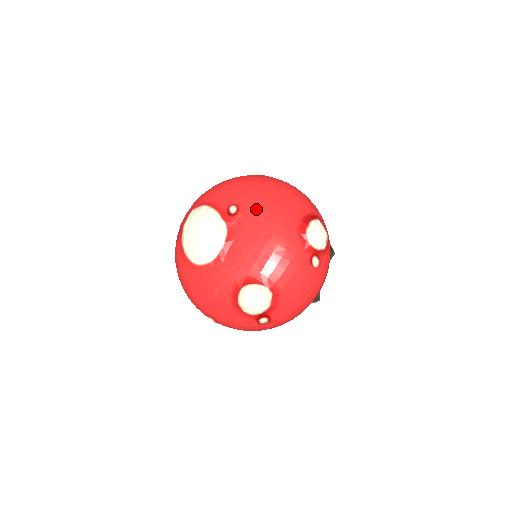
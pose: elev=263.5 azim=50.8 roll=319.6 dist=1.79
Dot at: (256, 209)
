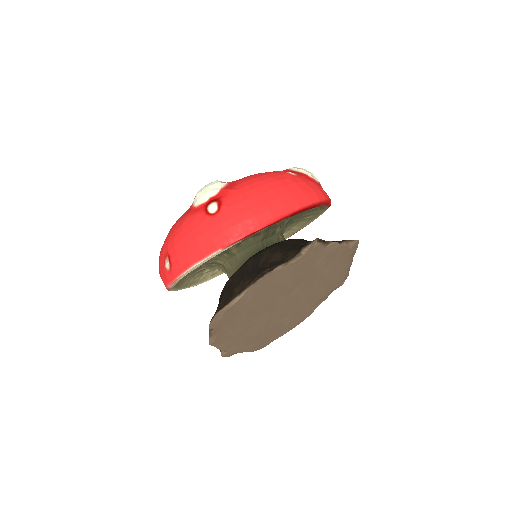
Dot at: occluded
